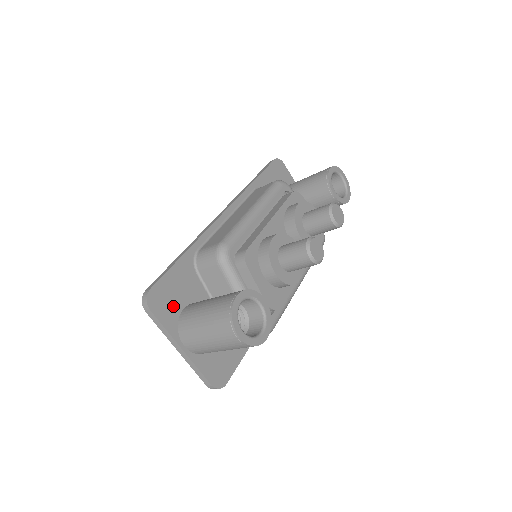
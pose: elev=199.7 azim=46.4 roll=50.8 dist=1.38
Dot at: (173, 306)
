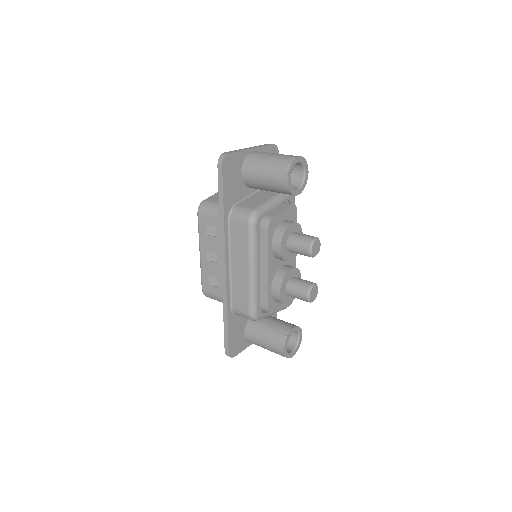
Dot at: (240, 340)
